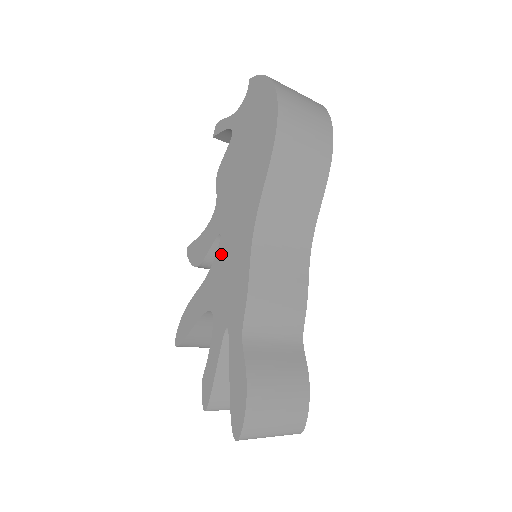
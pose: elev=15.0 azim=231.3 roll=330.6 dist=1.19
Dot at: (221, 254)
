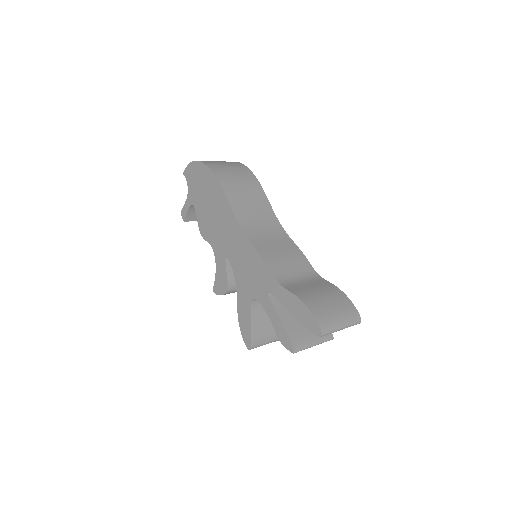
Dot at: (235, 265)
